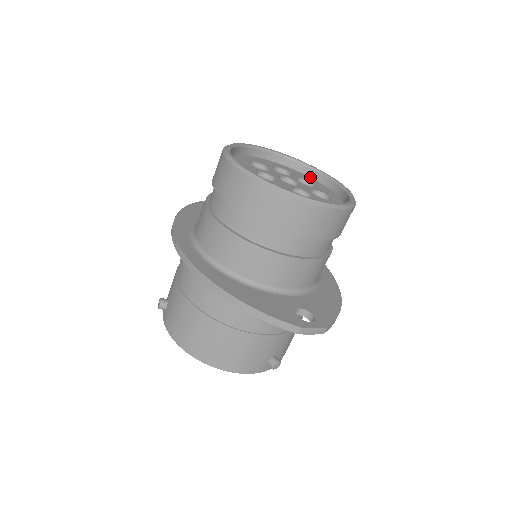
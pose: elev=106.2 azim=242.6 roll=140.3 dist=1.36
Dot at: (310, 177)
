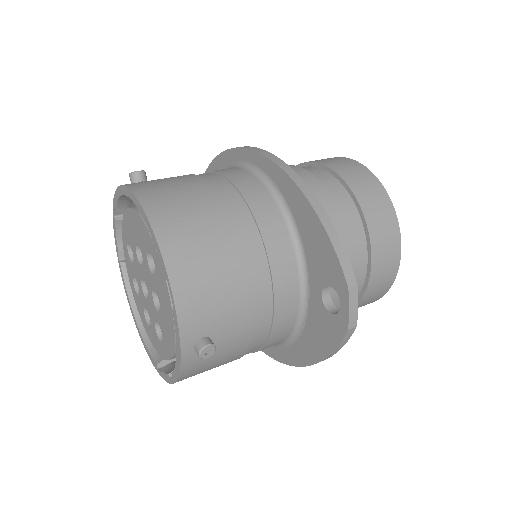
Dot at: occluded
